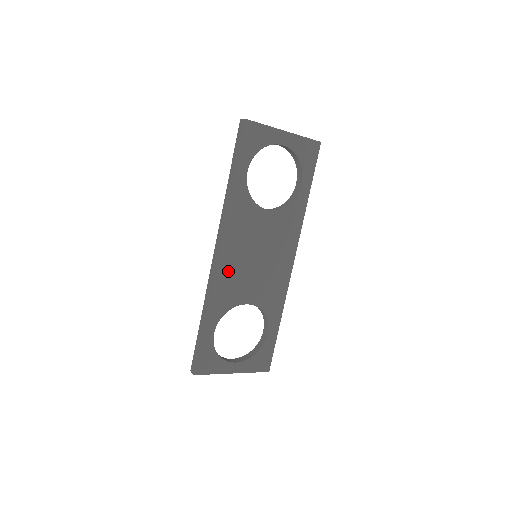
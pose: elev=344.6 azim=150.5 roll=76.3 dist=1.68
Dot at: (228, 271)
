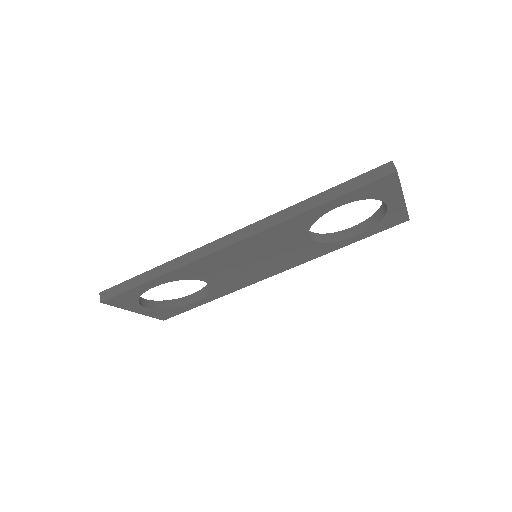
Dot at: (223, 258)
